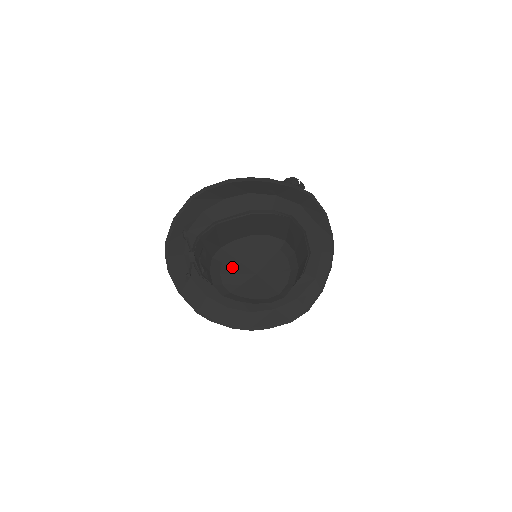
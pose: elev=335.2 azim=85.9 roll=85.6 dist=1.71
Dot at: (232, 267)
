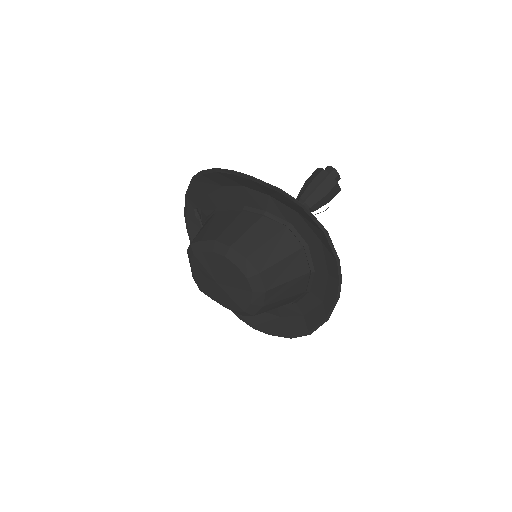
Dot at: (198, 267)
